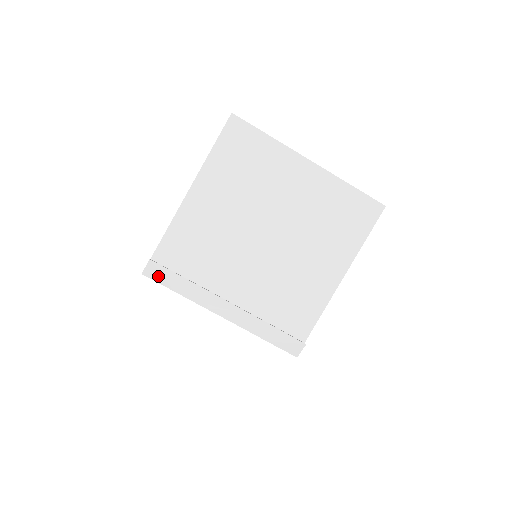
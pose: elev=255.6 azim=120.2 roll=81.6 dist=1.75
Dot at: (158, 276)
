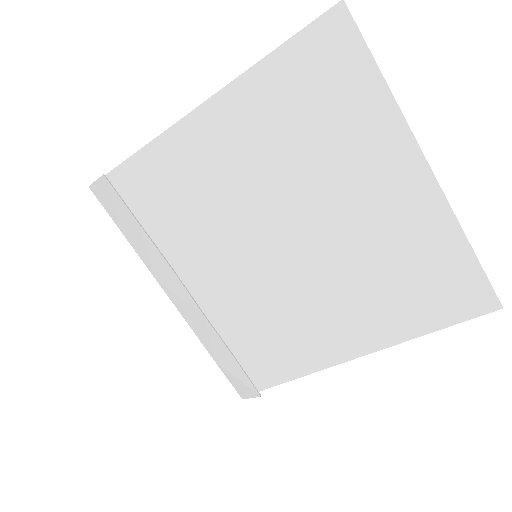
Dot at: (108, 203)
